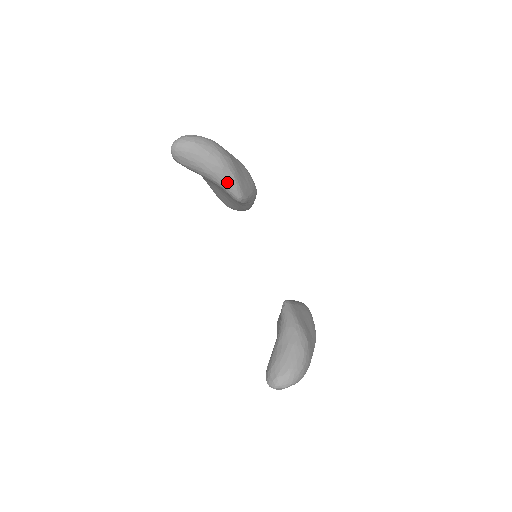
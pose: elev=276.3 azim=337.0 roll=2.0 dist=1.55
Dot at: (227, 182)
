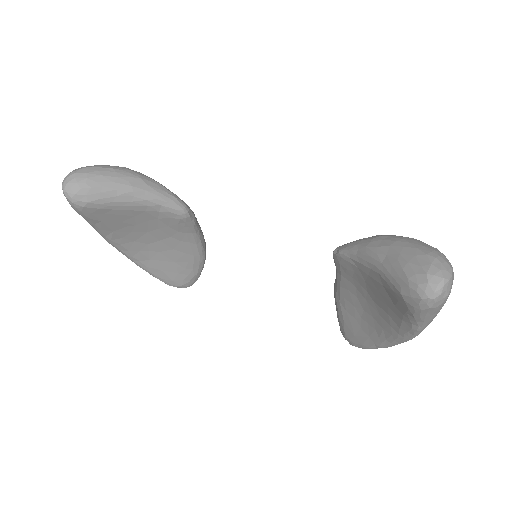
Dot at: (157, 192)
